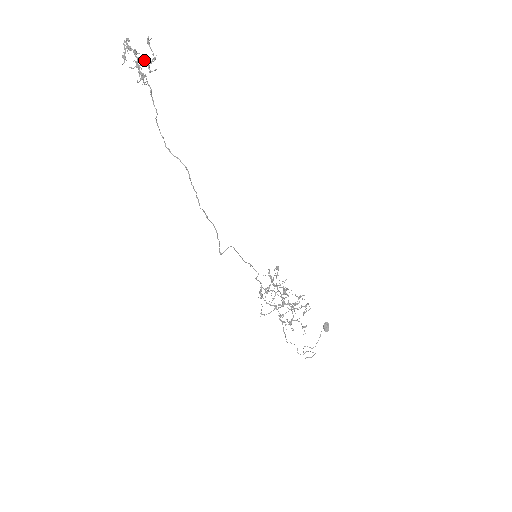
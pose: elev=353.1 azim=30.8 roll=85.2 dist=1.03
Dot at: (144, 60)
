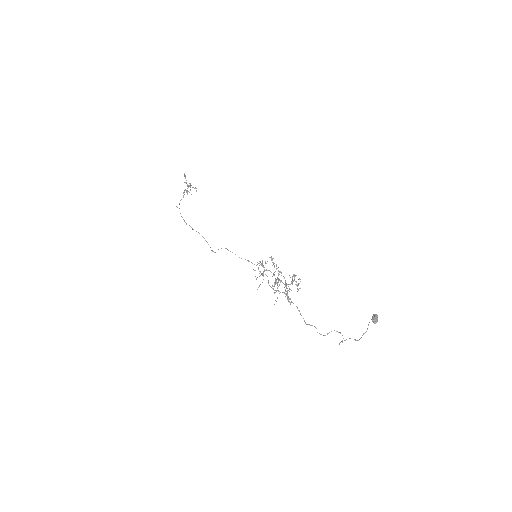
Dot at: (188, 185)
